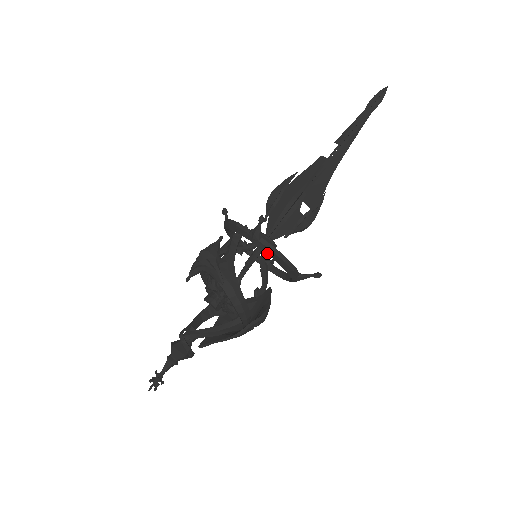
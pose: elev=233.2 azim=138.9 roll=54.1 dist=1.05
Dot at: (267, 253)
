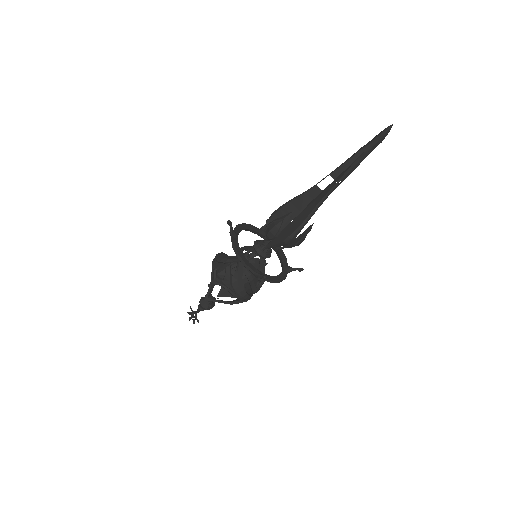
Dot at: (267, 281)
